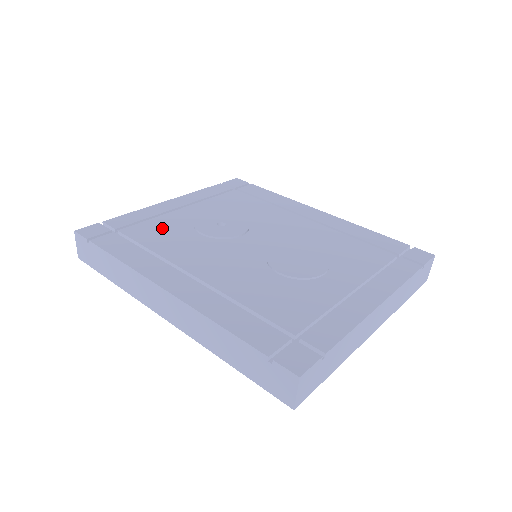
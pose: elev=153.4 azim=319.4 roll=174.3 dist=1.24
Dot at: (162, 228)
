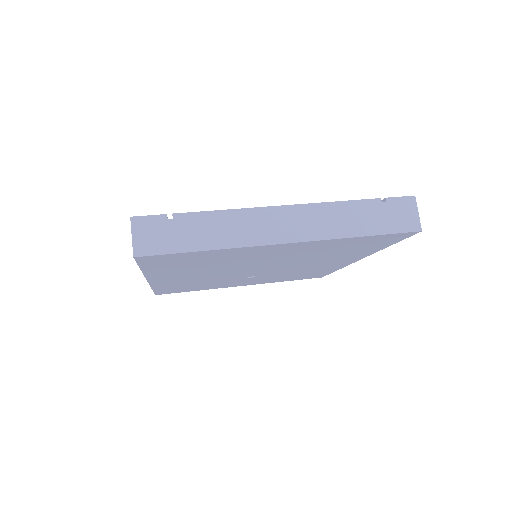
Dot at: occluded
